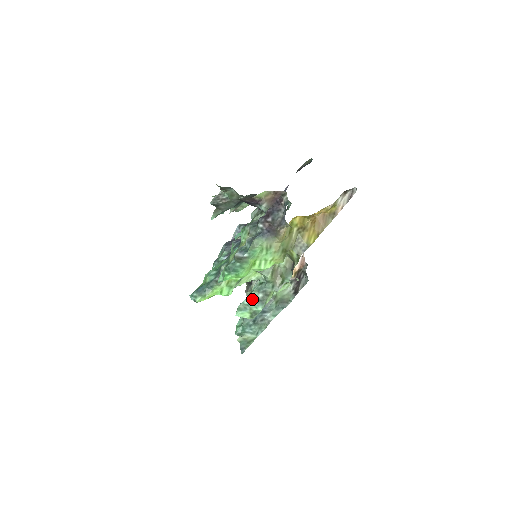
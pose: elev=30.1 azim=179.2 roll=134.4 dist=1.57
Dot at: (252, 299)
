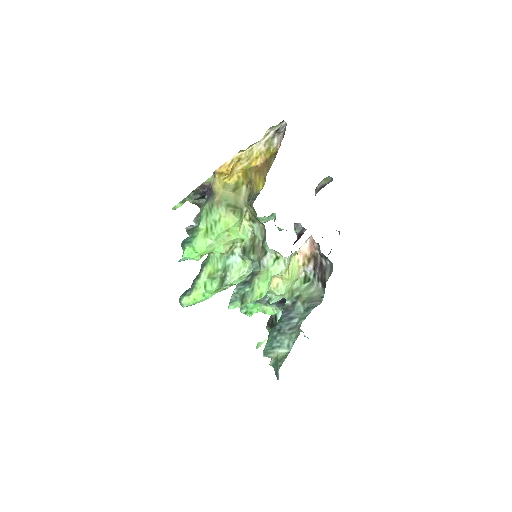
Dot at: (239, 284)
